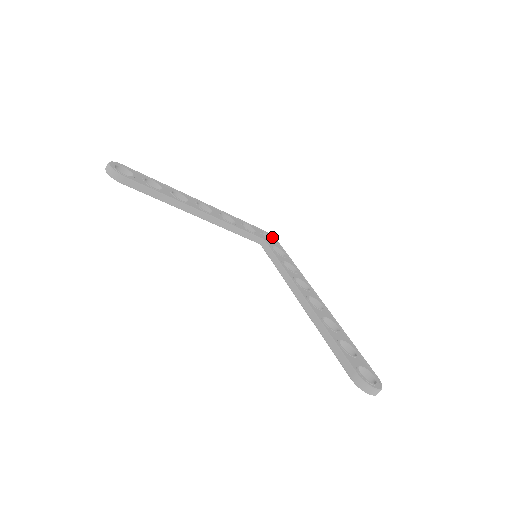
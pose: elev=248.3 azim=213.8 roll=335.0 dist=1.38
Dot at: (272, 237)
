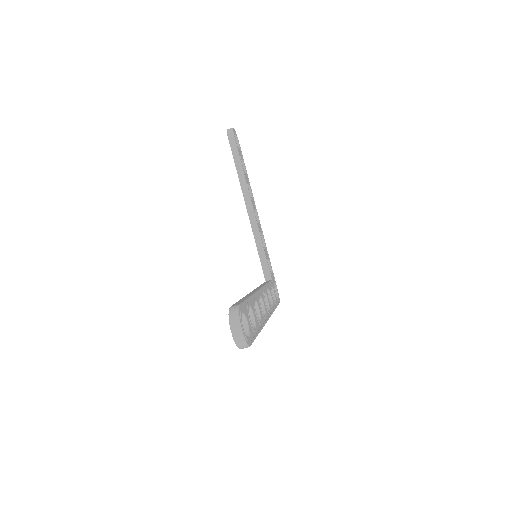
Dot at: (278, 297)
